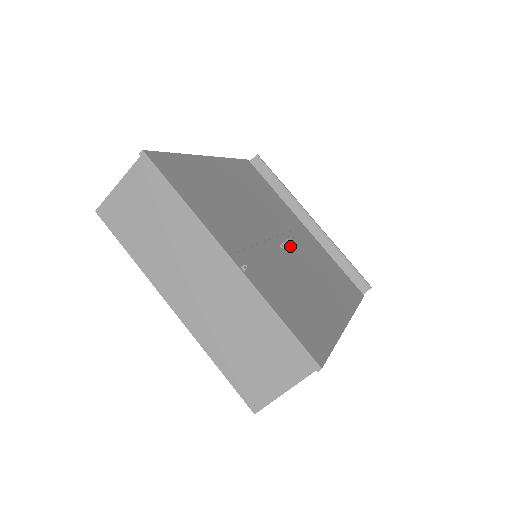
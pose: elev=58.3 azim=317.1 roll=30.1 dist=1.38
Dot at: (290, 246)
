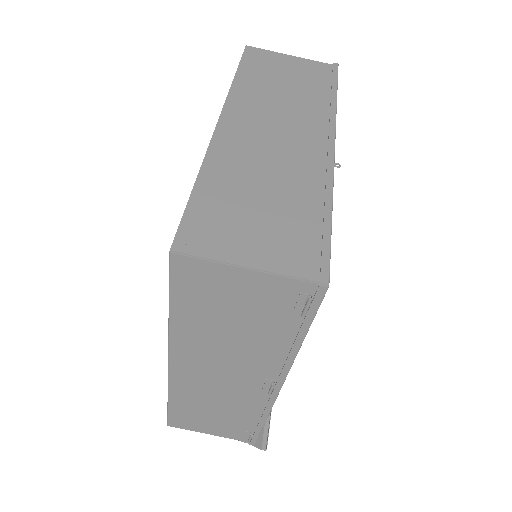
Dot at: occluded
